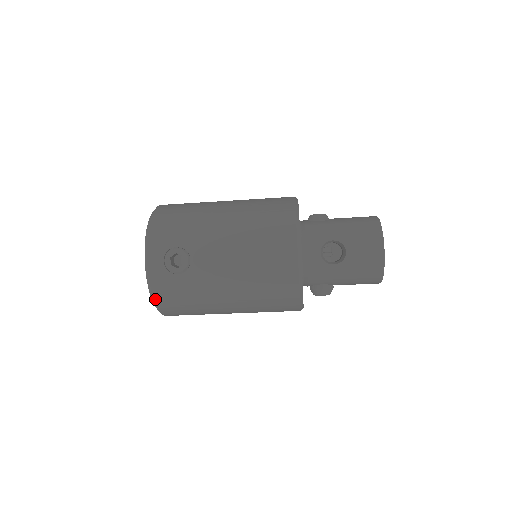
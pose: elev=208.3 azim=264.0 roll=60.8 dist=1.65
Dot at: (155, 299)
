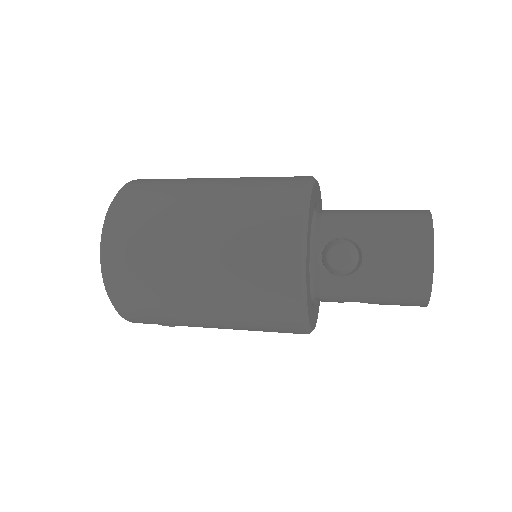
Dot at: occluded
